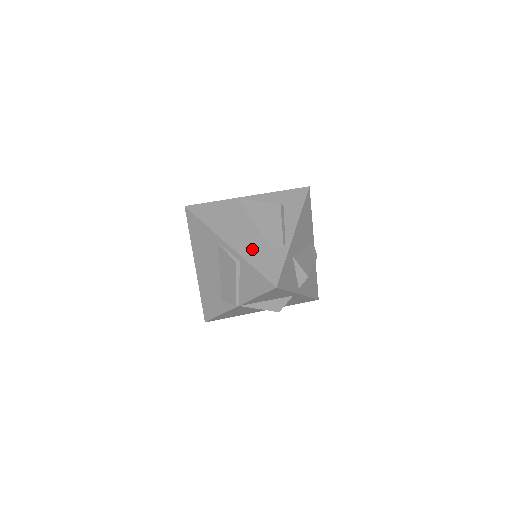
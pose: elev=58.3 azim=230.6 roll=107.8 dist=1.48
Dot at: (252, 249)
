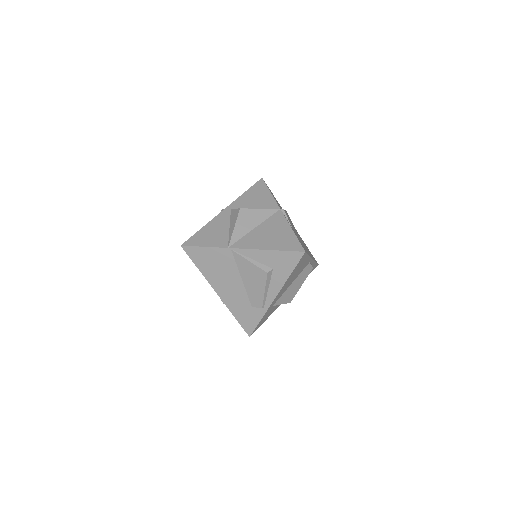
Dot at: (236, 303)
